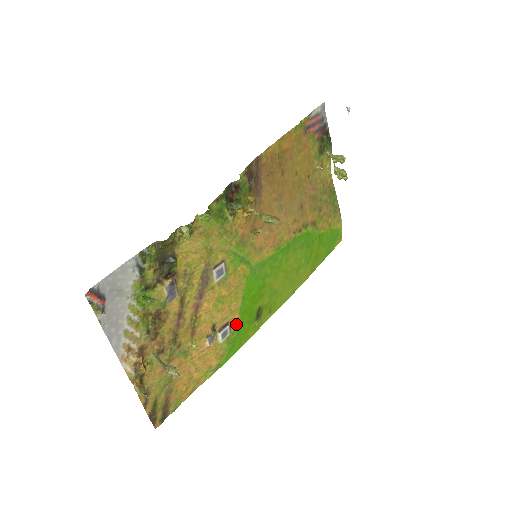
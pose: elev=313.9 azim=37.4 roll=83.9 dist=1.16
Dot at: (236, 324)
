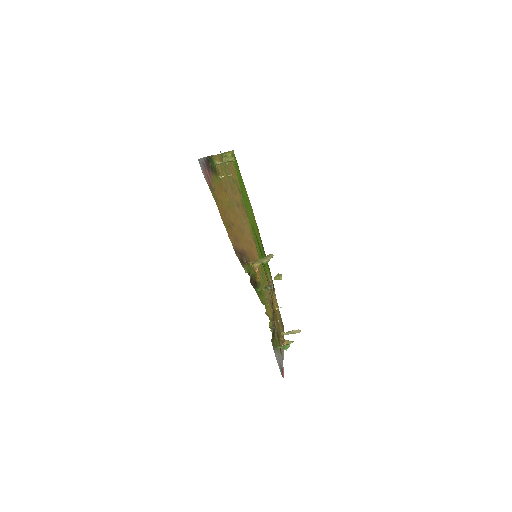
Dot at: (268, 273)
